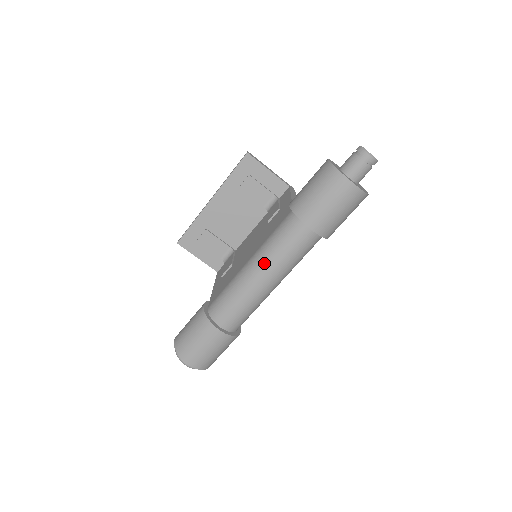
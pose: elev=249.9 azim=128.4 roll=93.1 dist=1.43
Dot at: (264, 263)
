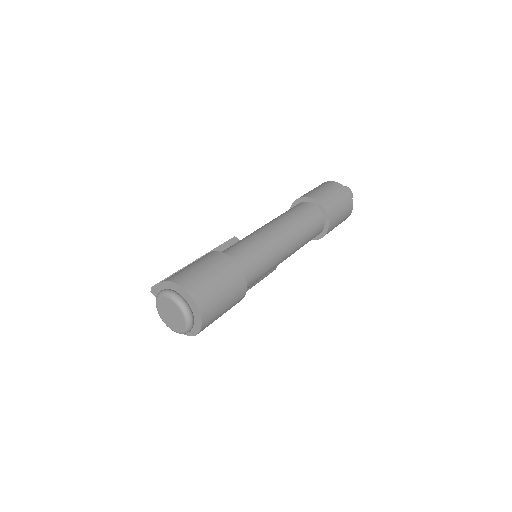
Dot at: (276, 221)
